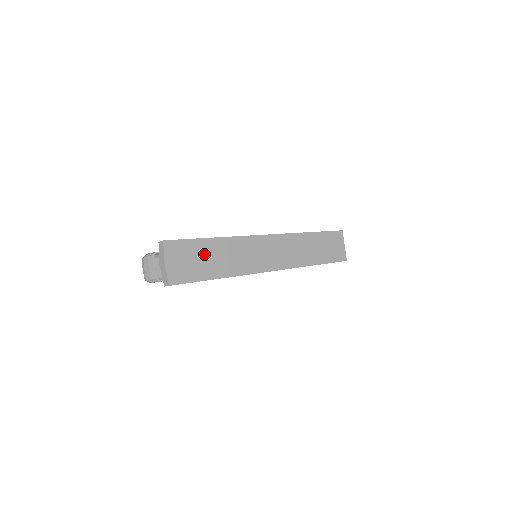
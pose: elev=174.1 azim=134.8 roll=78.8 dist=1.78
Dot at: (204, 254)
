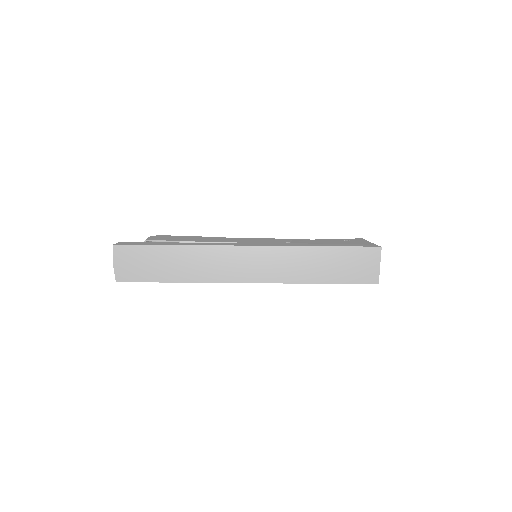
Dot at: (156, 259)
